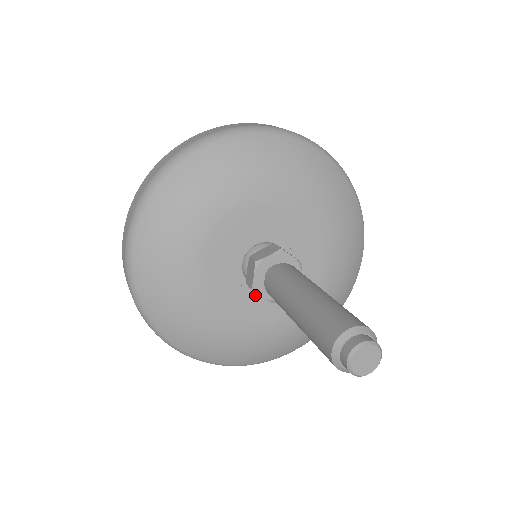
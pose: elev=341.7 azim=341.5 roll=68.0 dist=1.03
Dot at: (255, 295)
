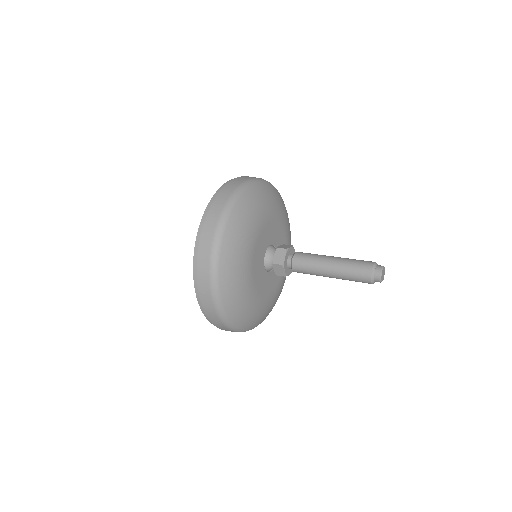
Dot at: (273, 274)
